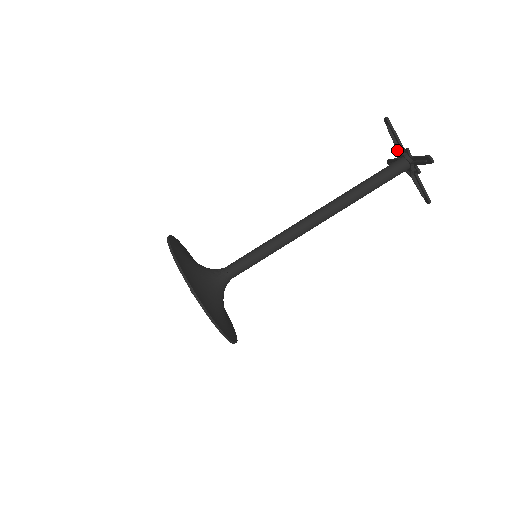
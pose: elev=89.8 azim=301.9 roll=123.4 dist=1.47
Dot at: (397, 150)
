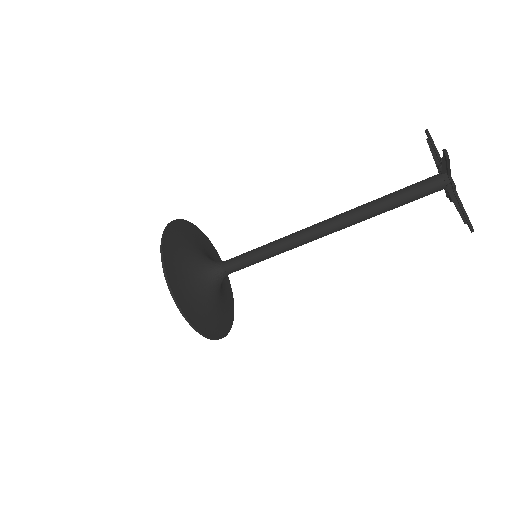
Dot at: (442, 174)
